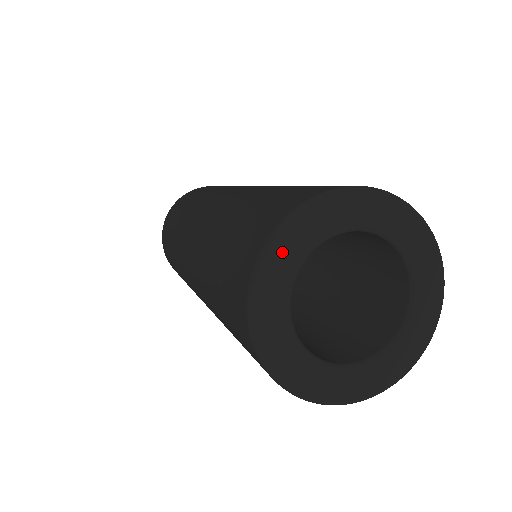
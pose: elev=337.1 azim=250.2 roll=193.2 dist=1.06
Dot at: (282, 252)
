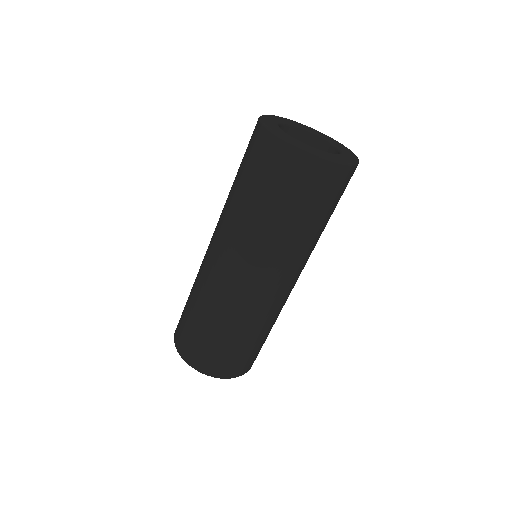
Dot at: (274, 128)
